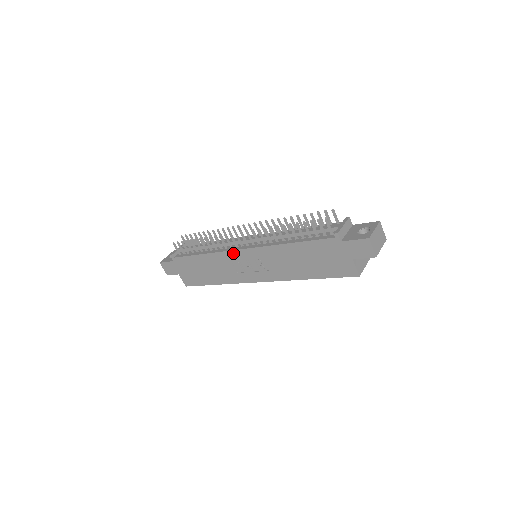
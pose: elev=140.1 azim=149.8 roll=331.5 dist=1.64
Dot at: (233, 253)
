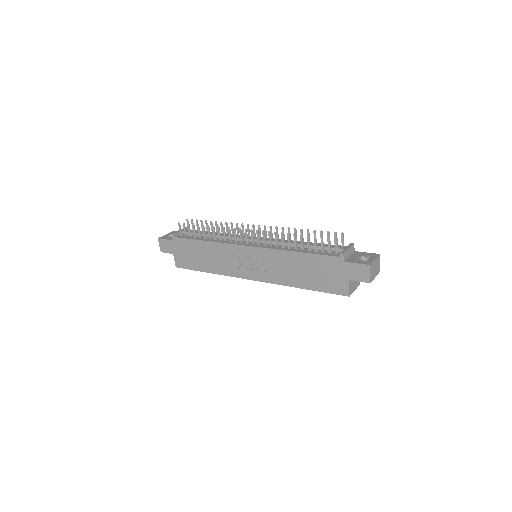
Dot at: (237, 247)
